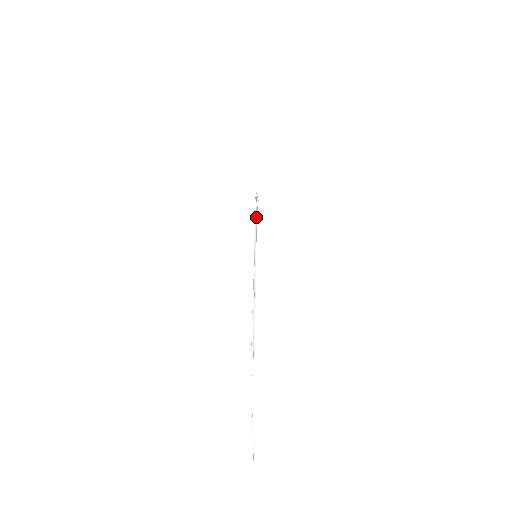
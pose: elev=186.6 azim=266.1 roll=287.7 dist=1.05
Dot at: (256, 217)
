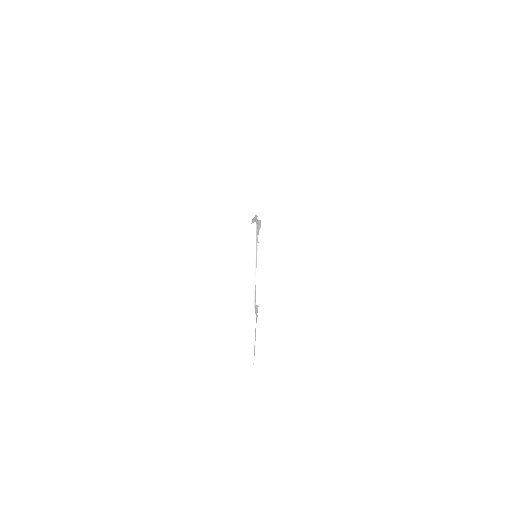
Dot at: (258, 232)
